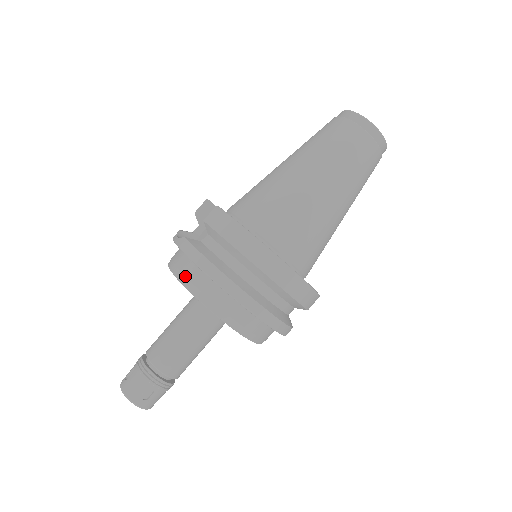
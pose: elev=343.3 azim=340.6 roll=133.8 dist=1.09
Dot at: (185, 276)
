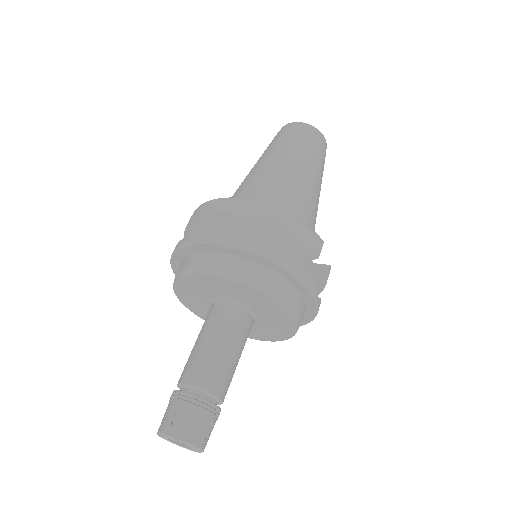
Dot at: occluded
